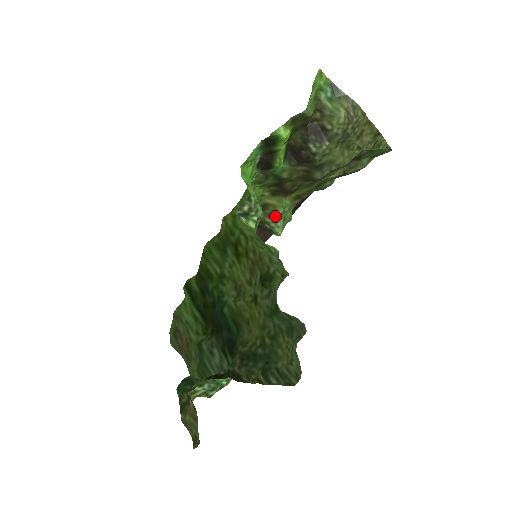
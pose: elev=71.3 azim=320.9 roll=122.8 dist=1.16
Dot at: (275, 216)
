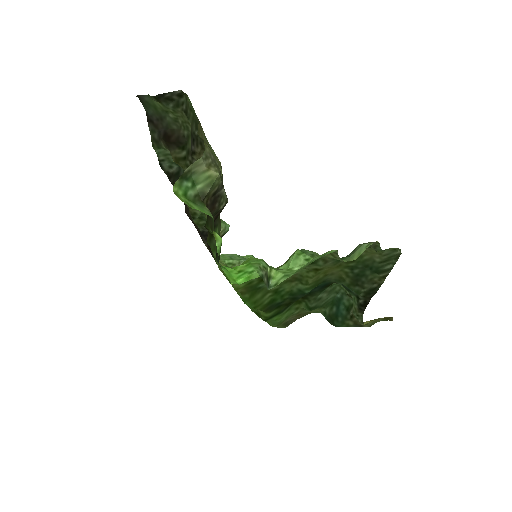
Dot at: occluded
